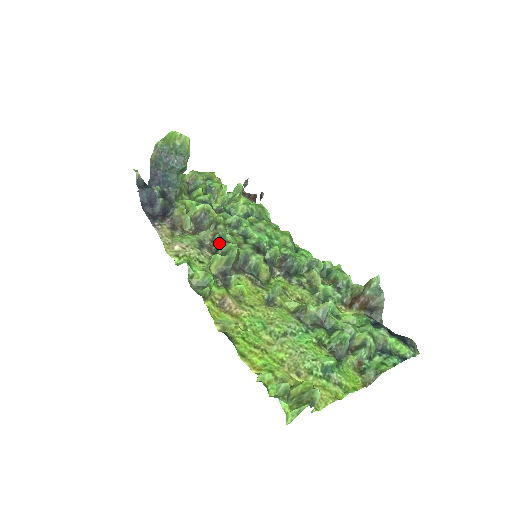
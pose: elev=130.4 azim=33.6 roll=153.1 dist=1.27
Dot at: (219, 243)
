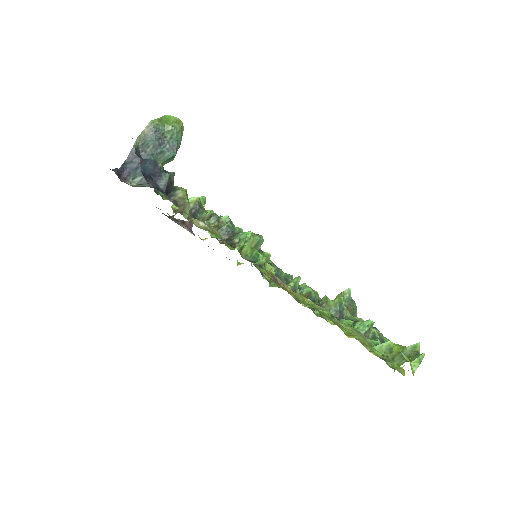
Dot at: (228, 234)
